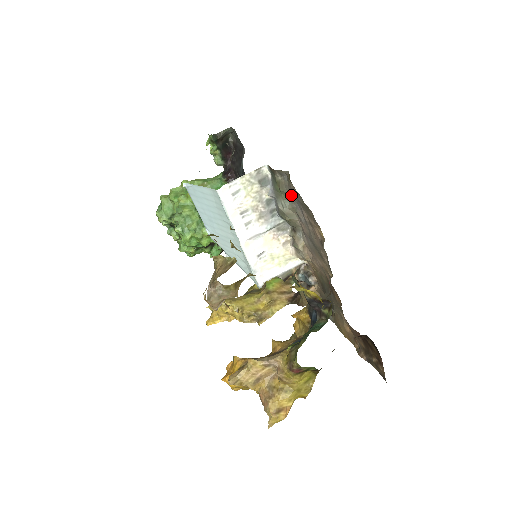
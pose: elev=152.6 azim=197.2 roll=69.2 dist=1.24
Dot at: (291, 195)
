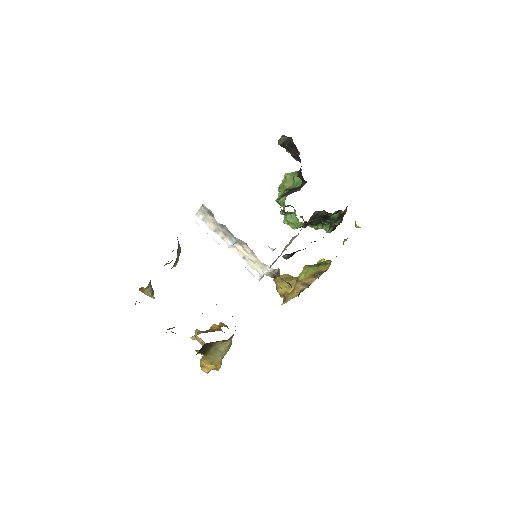
Dot at: occluded
